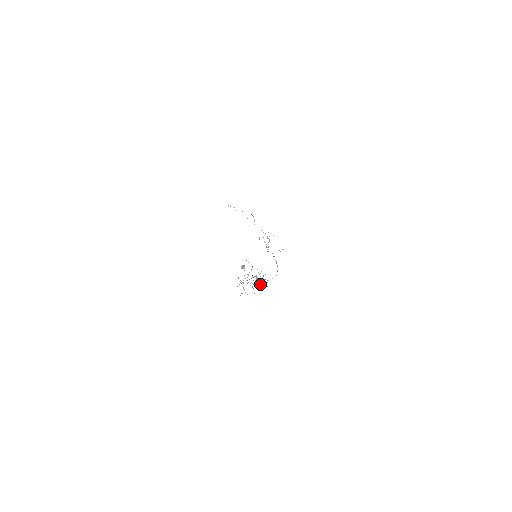
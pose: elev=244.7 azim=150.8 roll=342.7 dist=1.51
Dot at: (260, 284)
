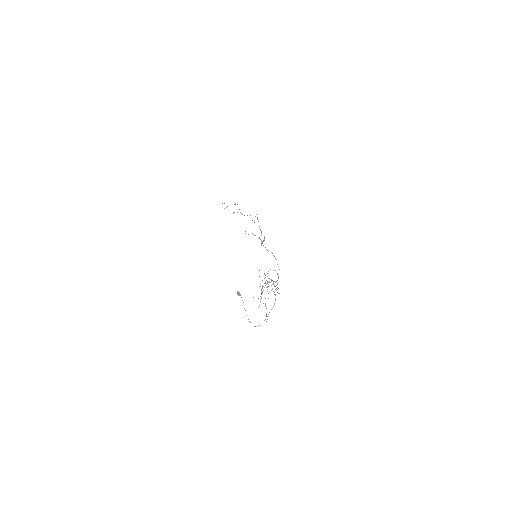
Dot at: occluded
